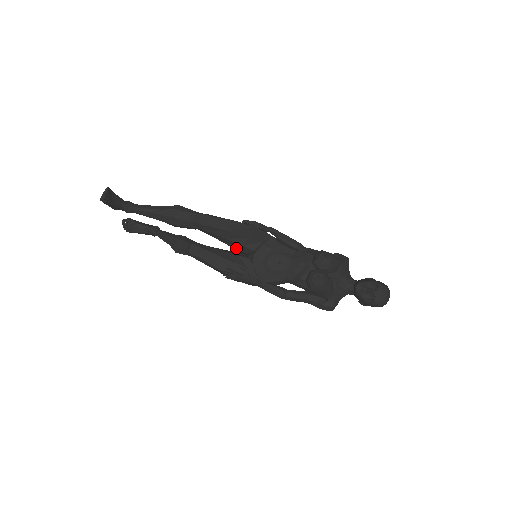
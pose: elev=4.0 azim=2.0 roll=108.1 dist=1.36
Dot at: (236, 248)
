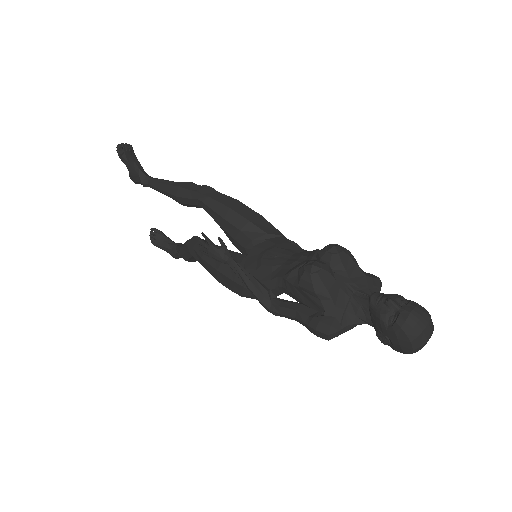
Dot at: (233, 237)
